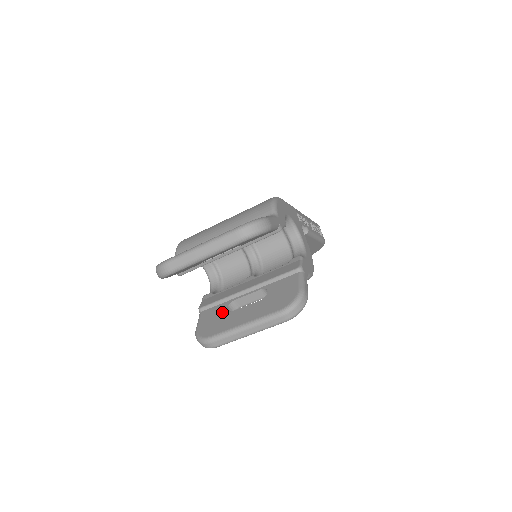
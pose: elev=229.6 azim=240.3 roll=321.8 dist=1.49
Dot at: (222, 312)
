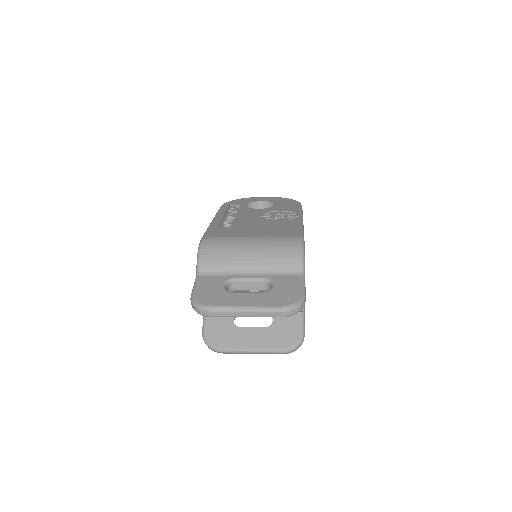
Dot at: (229, 323)
